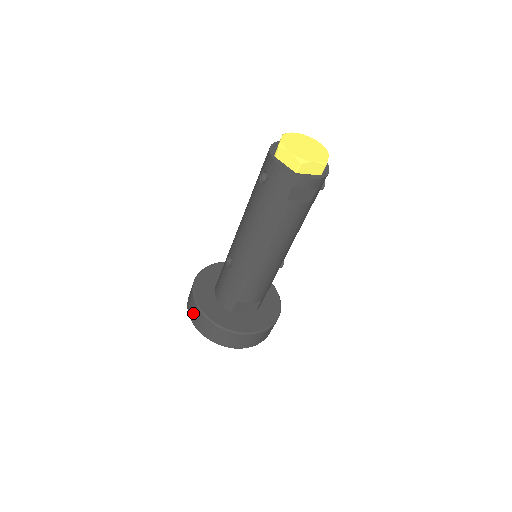
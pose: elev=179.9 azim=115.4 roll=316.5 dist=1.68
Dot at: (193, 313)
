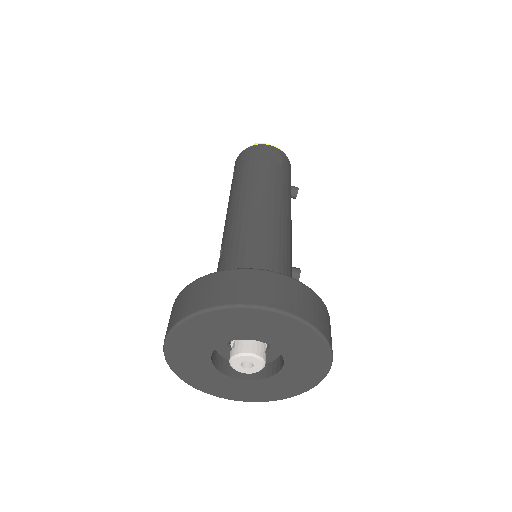
Dot at: (171, 316)
